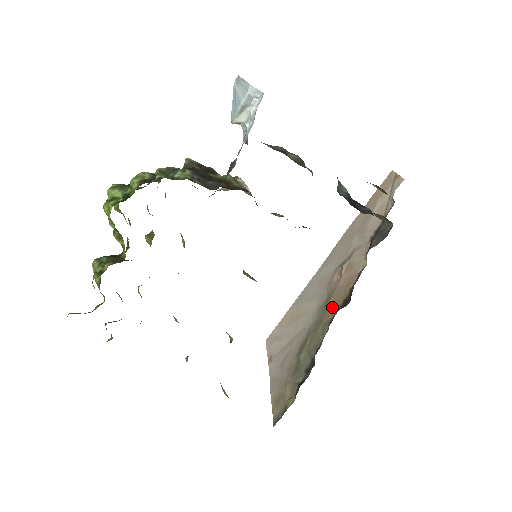
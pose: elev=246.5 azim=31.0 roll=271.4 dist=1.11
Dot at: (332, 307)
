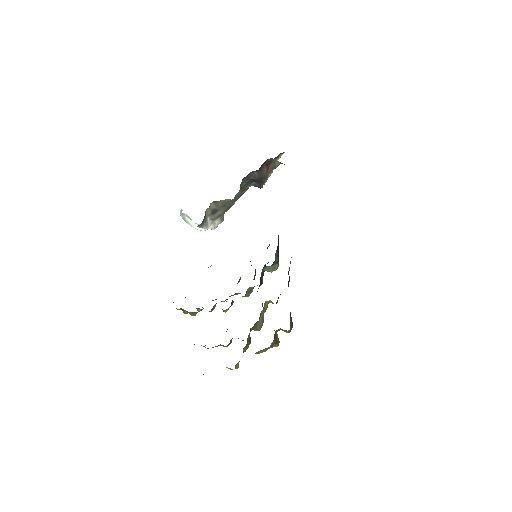
Dot at: occluded
